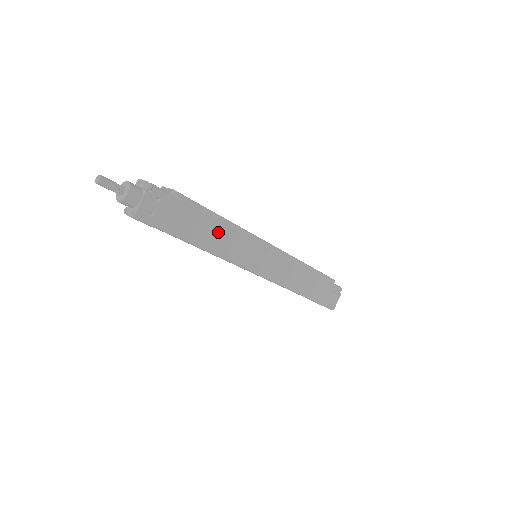
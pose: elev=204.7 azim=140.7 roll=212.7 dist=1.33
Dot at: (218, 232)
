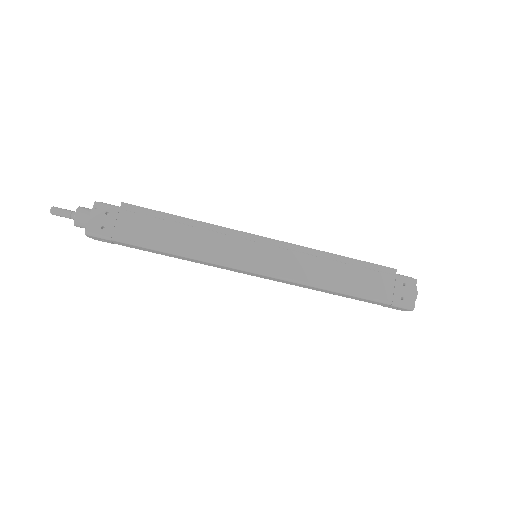
Dot at: (186, 233)
